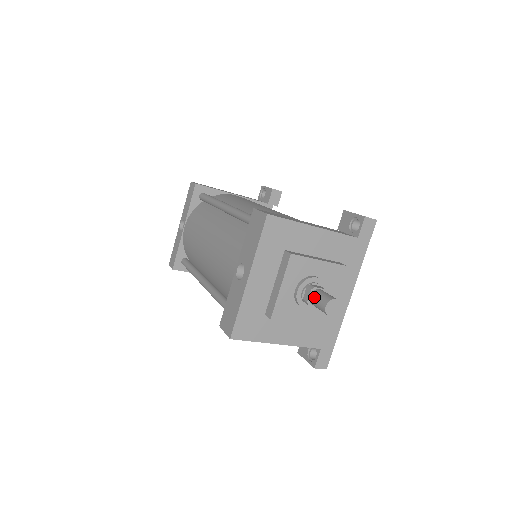
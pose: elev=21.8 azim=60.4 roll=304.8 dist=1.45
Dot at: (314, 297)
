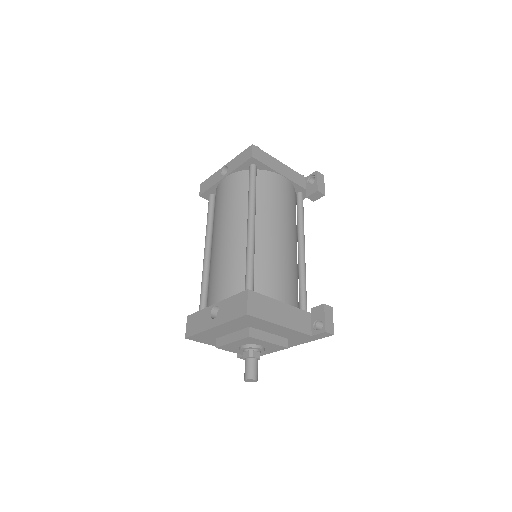
Dot at: (247, 363)
